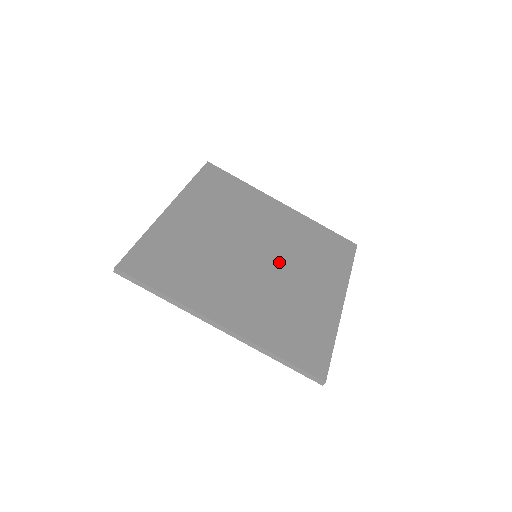
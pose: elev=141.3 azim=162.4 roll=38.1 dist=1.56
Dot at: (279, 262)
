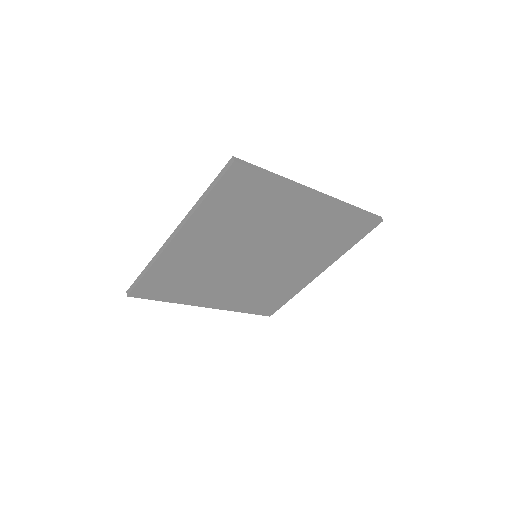
Dot at: occluded
